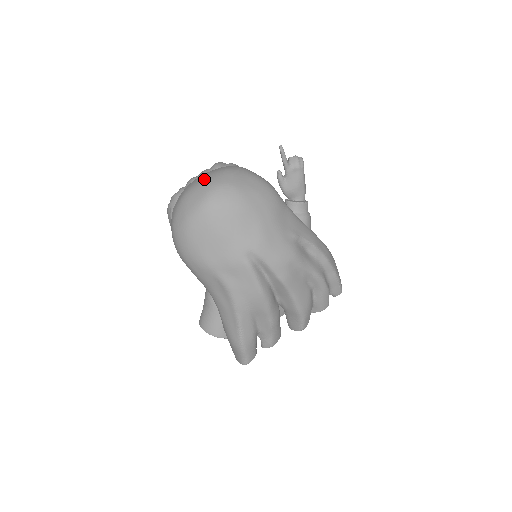
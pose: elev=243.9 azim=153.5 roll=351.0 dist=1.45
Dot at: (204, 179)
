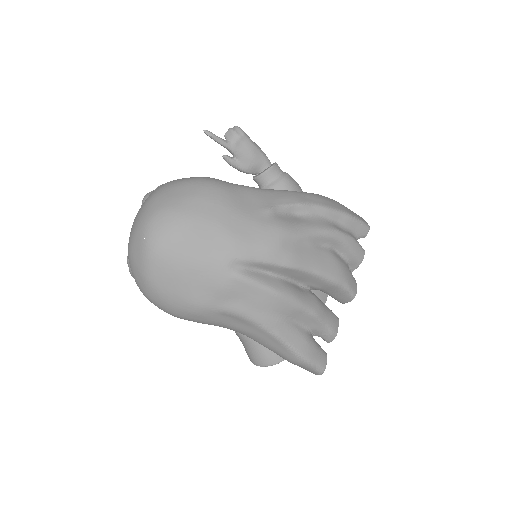
Dot at: (134, 224)
